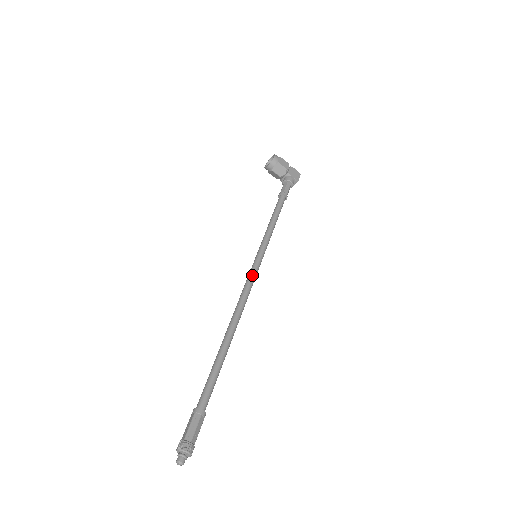
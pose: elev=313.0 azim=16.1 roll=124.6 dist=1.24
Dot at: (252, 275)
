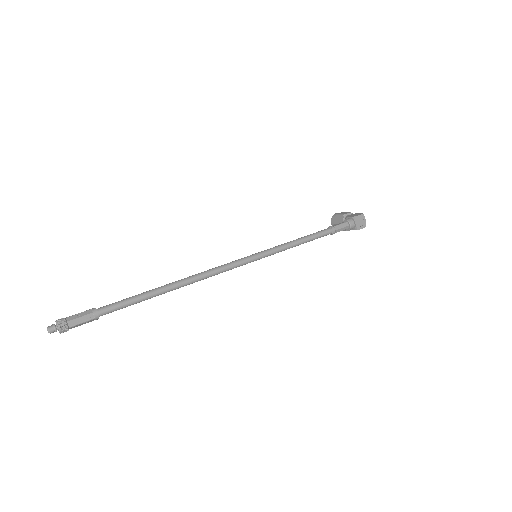
Dot at: (234, 261)
